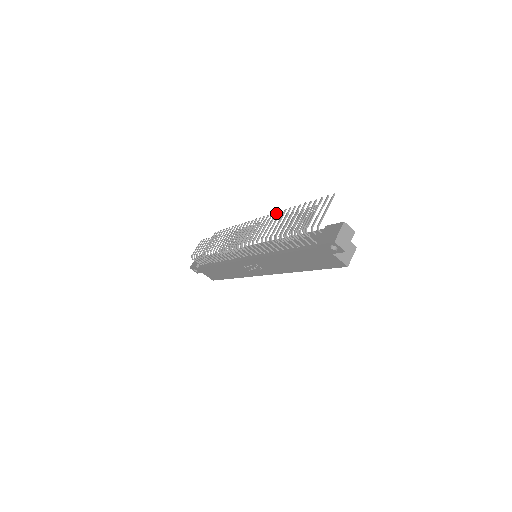
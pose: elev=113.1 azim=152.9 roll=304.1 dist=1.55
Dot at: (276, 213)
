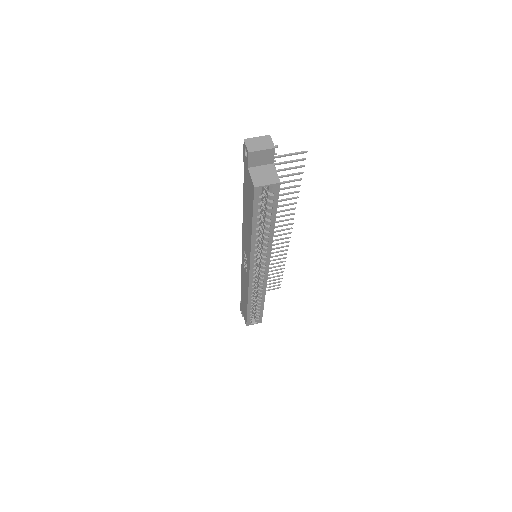
Dot at: (292, 218)
